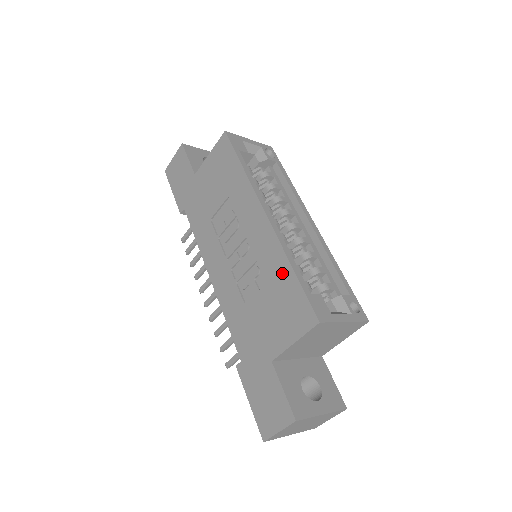
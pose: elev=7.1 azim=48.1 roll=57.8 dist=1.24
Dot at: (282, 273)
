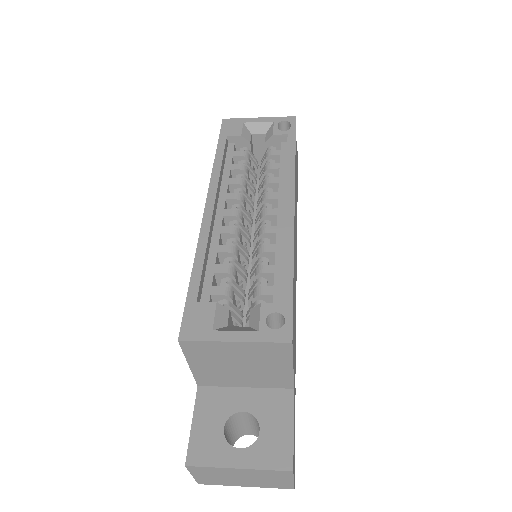
Dot at: occluded
